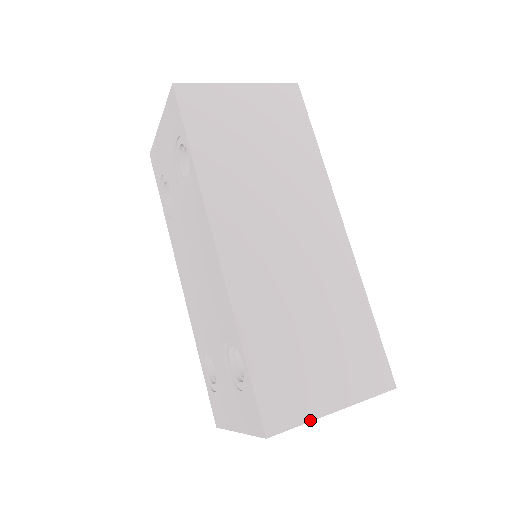
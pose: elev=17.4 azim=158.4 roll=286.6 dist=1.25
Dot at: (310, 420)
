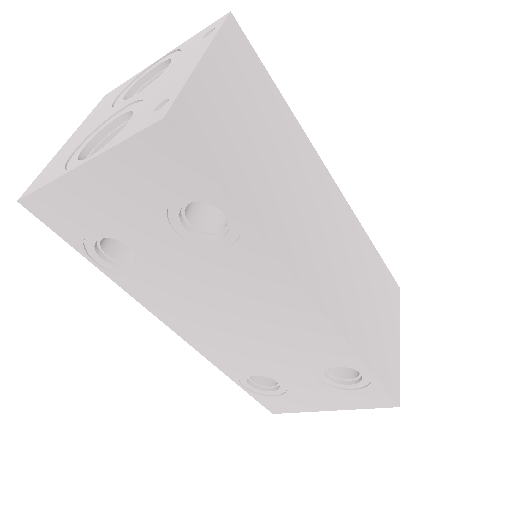
Dot at: (399, 365)
